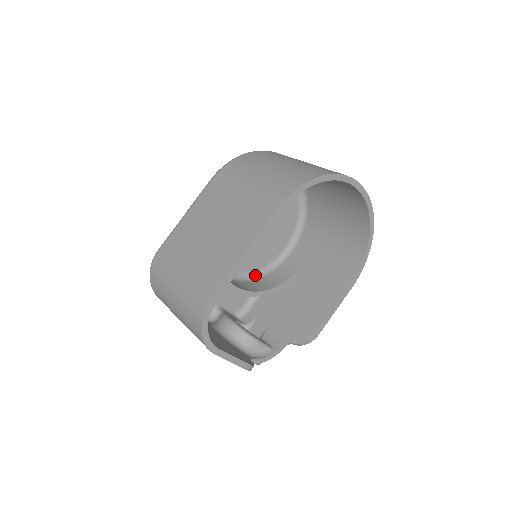
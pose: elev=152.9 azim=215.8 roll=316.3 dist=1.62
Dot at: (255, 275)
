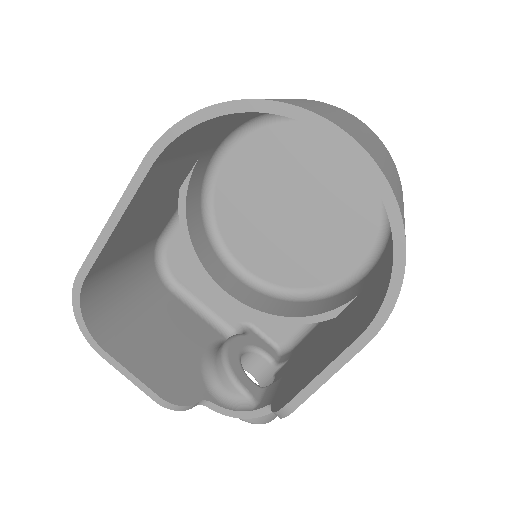
Dot at: (303, 295)
